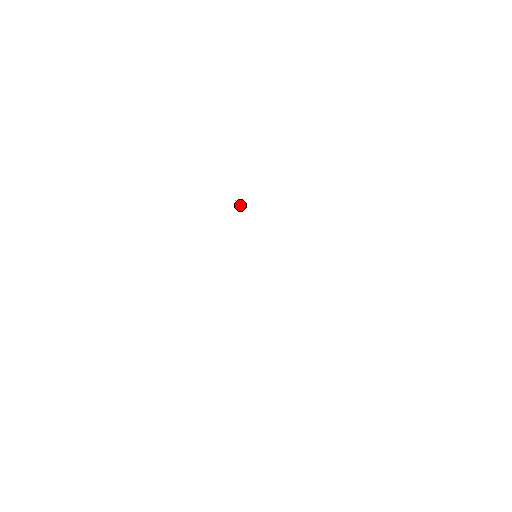
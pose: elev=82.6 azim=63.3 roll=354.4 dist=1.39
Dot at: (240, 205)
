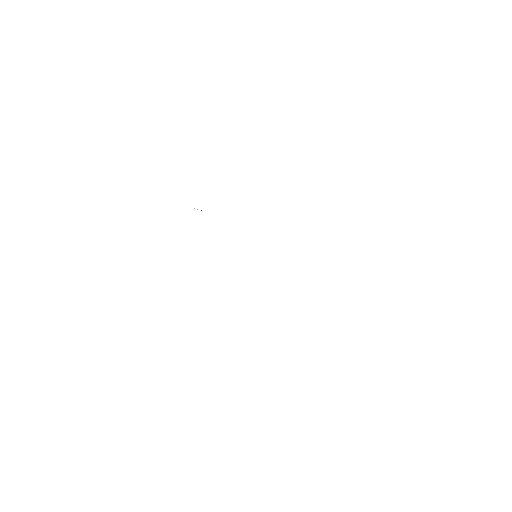
Dot at: occluded
